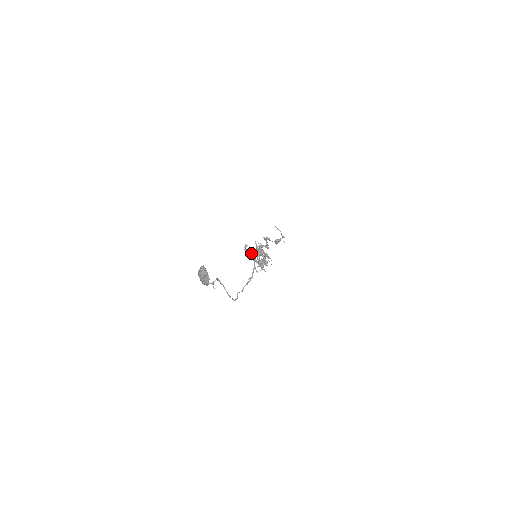
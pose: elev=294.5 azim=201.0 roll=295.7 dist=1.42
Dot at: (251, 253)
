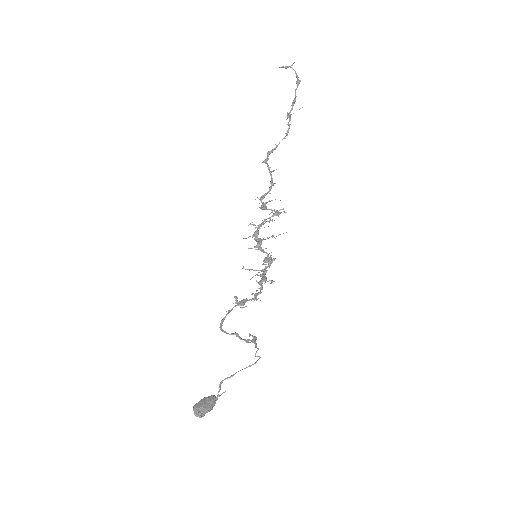
Dot at: occluded
